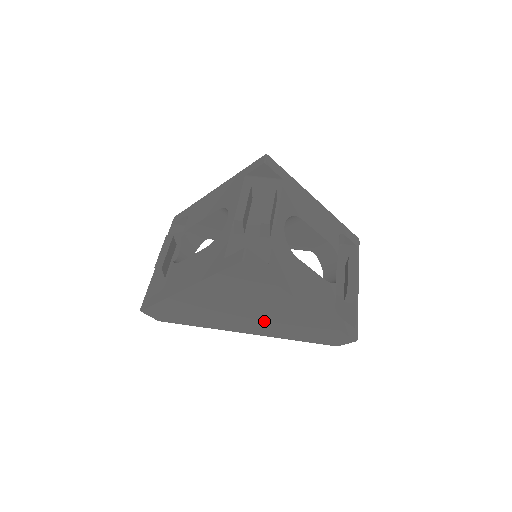
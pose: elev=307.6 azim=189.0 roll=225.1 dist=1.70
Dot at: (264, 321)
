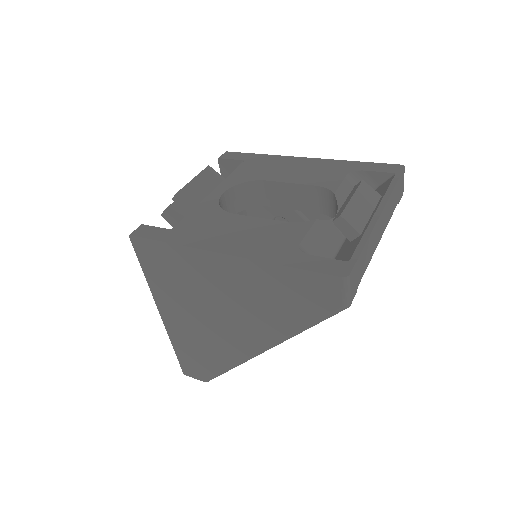
Dot at: (241, 316)
